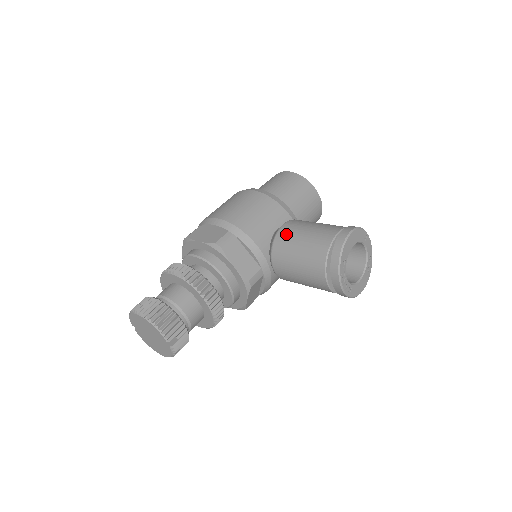
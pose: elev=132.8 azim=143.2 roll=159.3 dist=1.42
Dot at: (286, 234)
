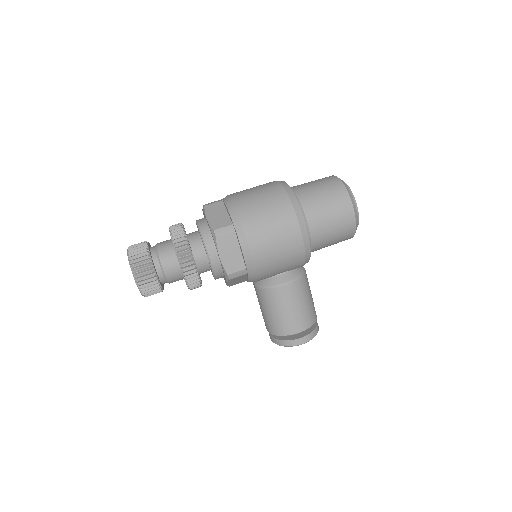
Dot at: (279, 296)
